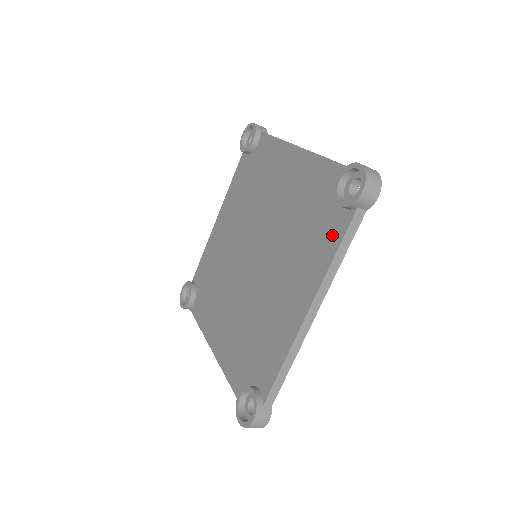
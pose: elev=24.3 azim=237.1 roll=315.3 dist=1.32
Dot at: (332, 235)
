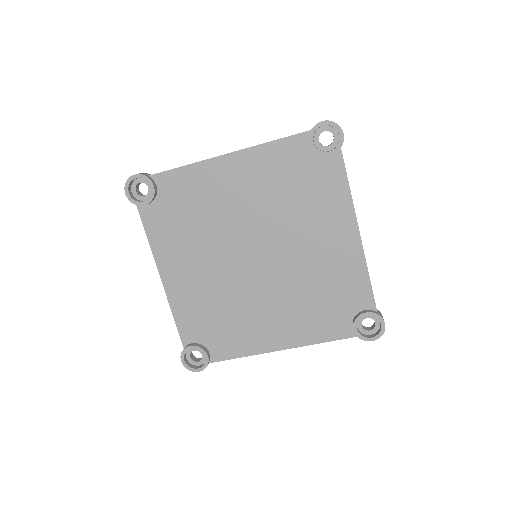
Dot at: (332, 330)
